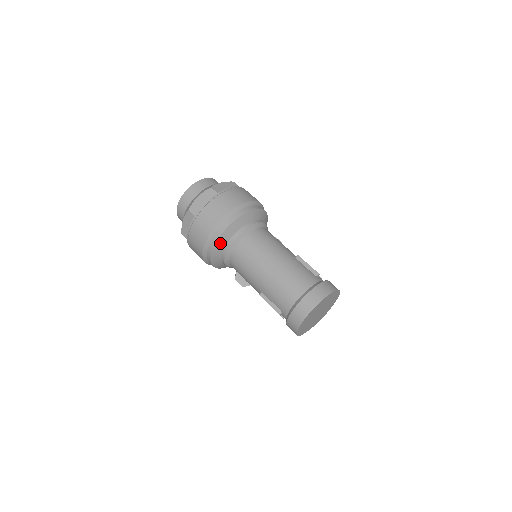
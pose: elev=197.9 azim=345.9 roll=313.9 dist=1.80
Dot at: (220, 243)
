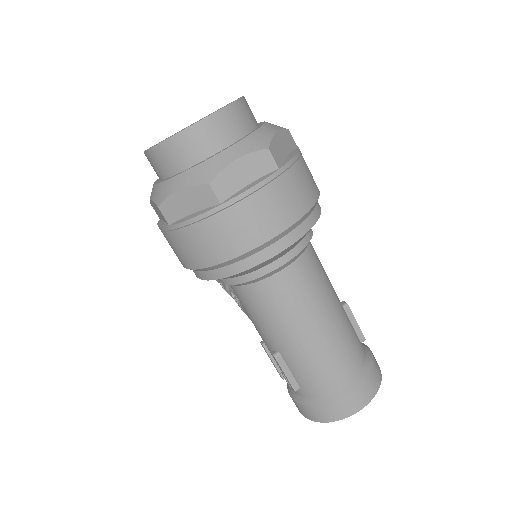
Dot at: (250, 269)
